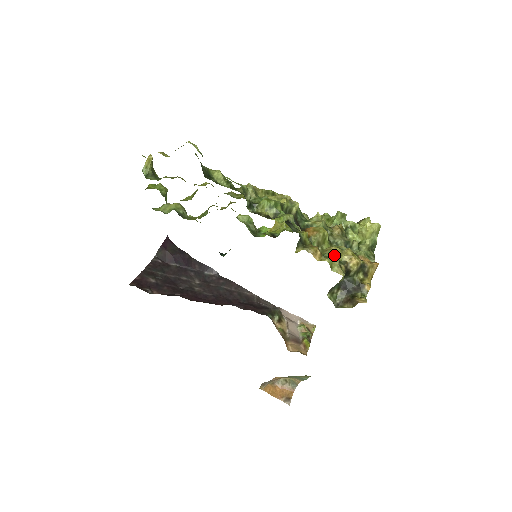
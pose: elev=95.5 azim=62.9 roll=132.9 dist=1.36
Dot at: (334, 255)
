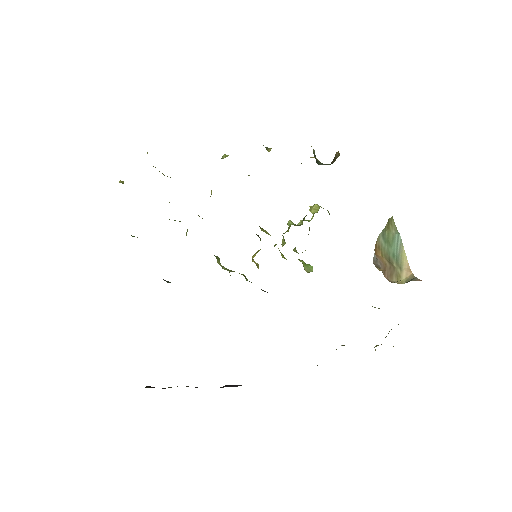
Dot at: occluded
